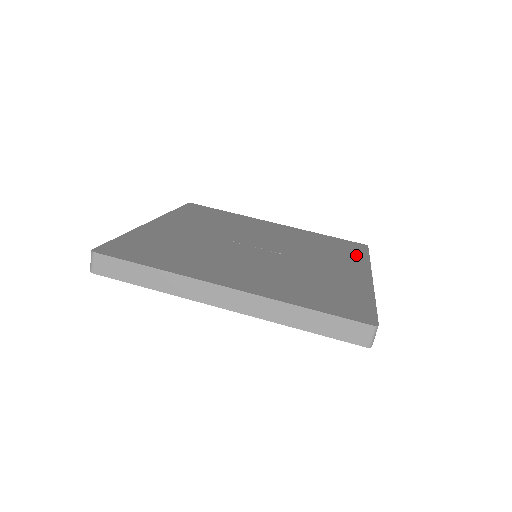
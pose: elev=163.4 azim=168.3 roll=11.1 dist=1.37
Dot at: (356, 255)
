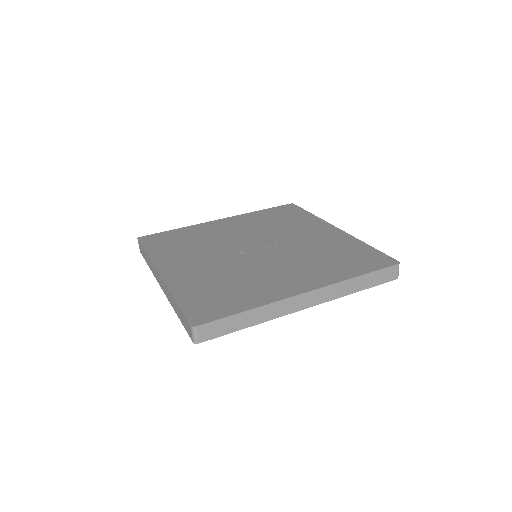
Dot at: (304, 216)
